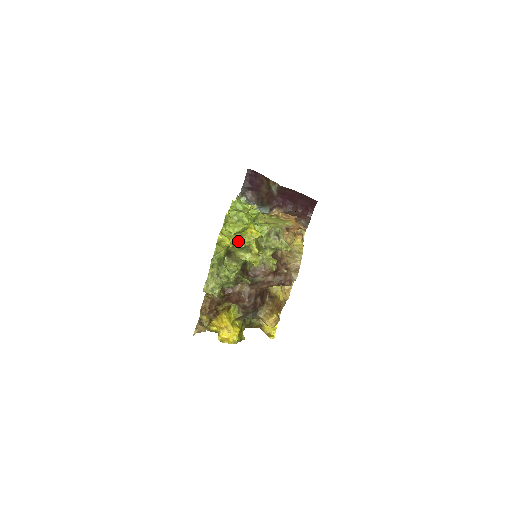
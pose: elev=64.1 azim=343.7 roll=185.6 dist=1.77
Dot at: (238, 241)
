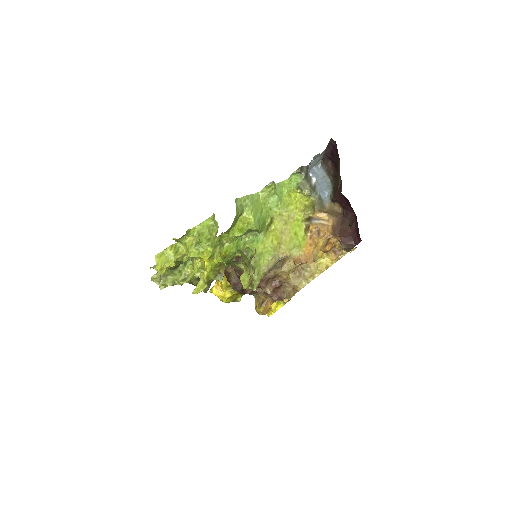
Dot at: (193, 260)
